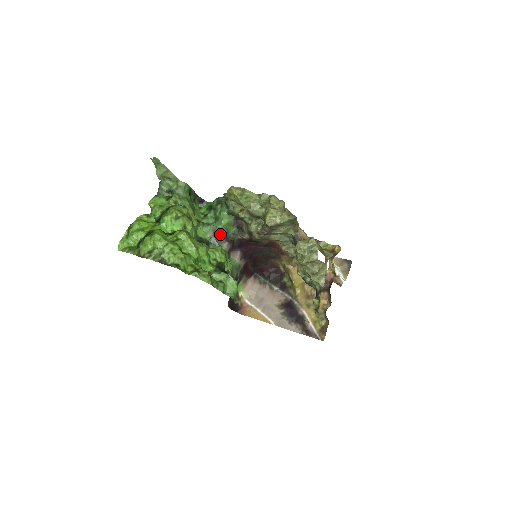
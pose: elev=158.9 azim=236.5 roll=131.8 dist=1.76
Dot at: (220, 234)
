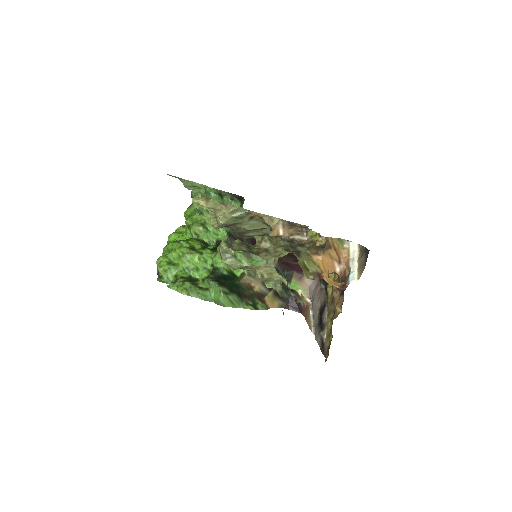
Dot at: (230, 235)
